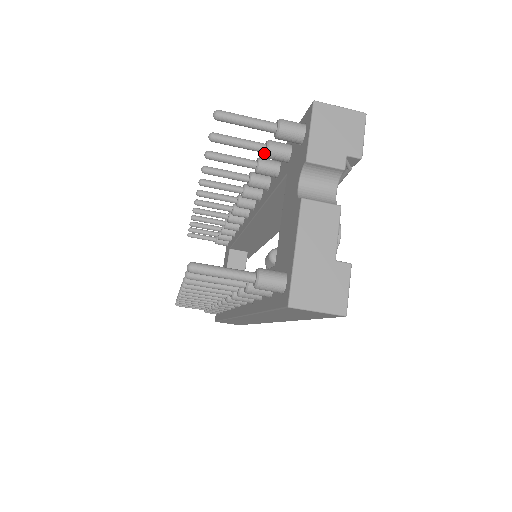
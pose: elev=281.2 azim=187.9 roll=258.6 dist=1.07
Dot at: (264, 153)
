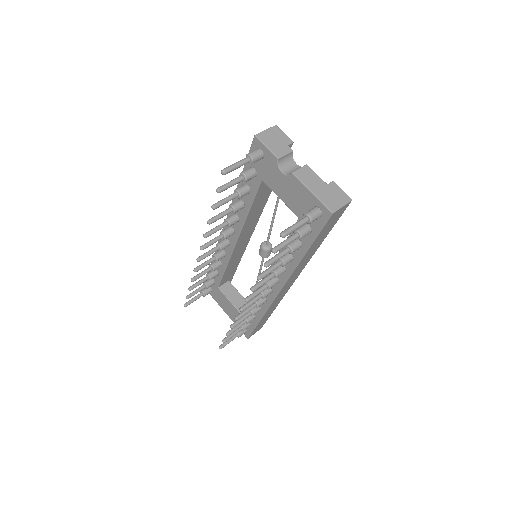
Dot at: (244, 180)
